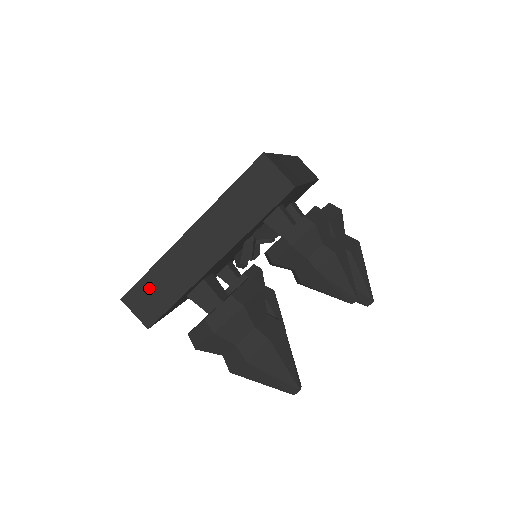
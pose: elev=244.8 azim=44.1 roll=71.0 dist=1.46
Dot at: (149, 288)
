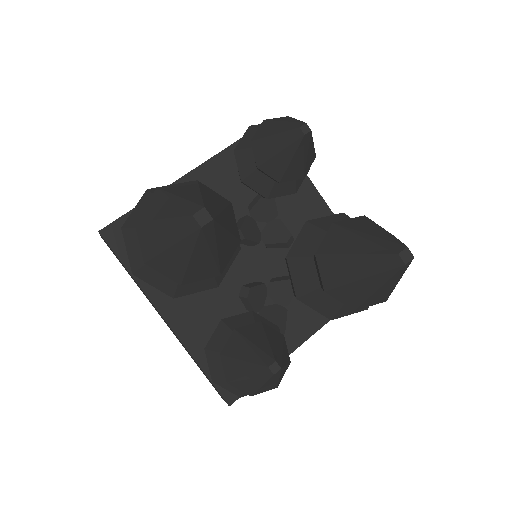
Dot at: occluded
